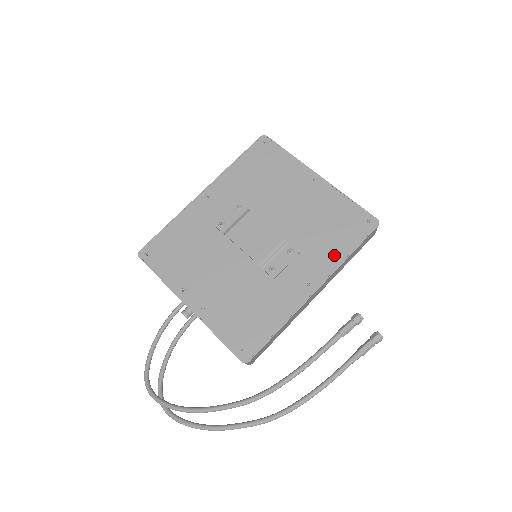
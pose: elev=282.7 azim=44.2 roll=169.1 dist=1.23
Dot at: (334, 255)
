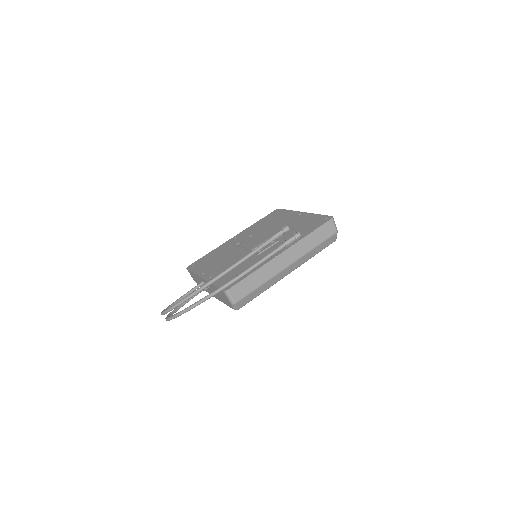
Dot at: occluded
